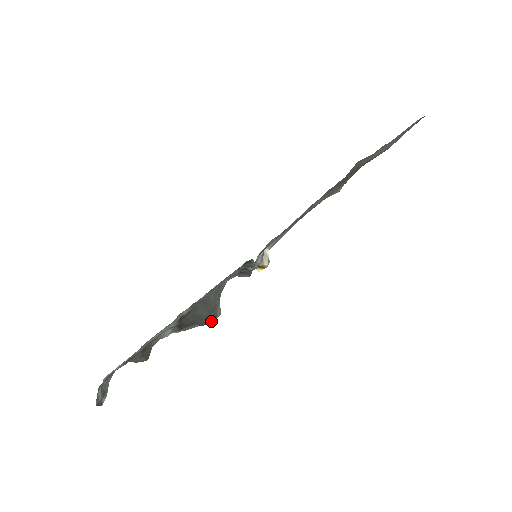
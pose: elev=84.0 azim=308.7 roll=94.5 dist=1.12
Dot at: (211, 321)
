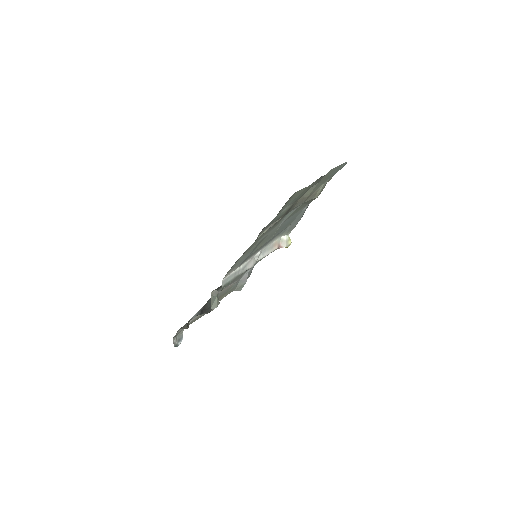
Dot at: occluded
